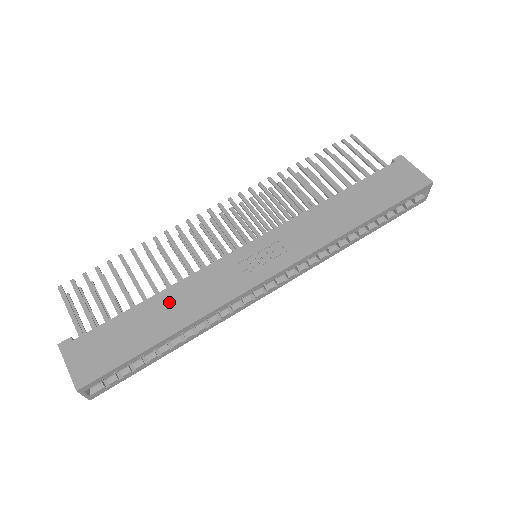
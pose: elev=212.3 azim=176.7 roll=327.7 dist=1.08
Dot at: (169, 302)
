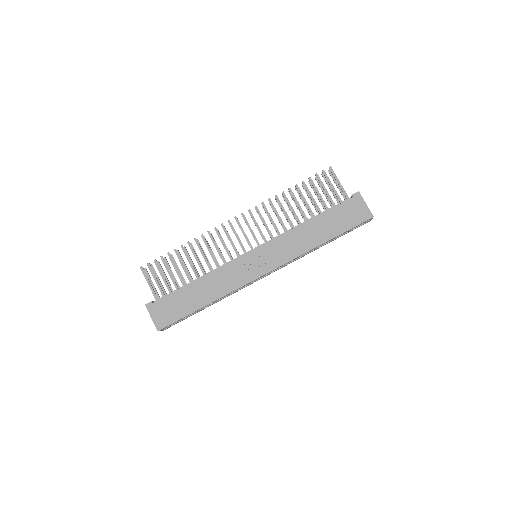
Dot at: (204, 286)
